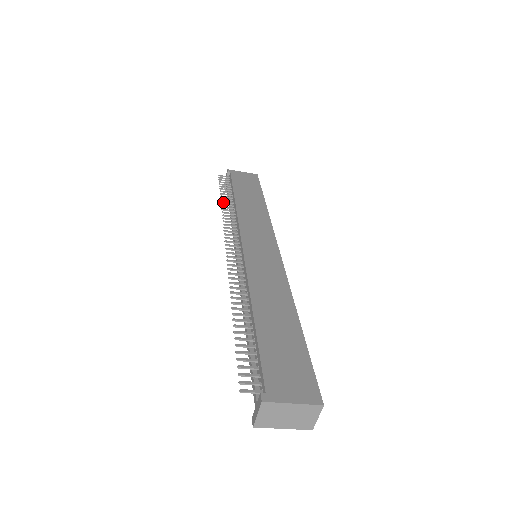
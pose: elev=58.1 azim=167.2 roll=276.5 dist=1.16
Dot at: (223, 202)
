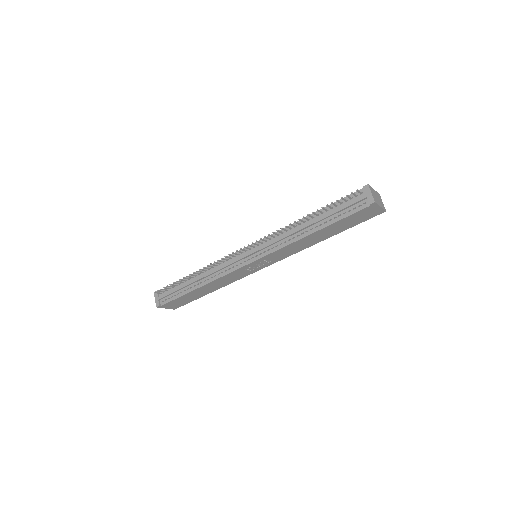
Dot at: (191, 275)
